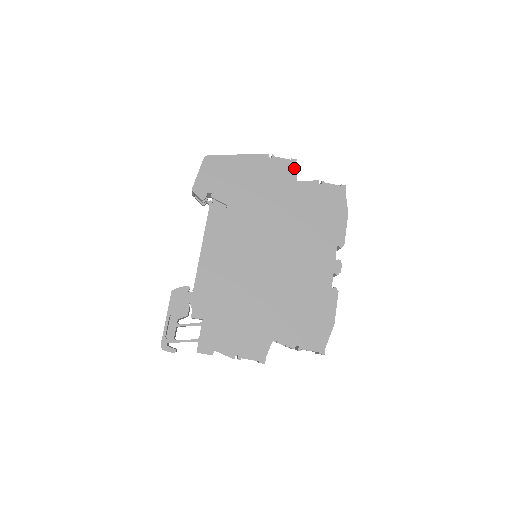
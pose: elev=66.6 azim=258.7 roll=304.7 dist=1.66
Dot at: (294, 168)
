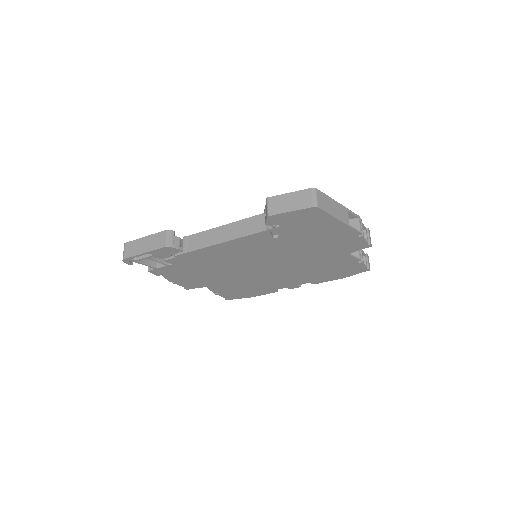
Dot at: (361, 249)
